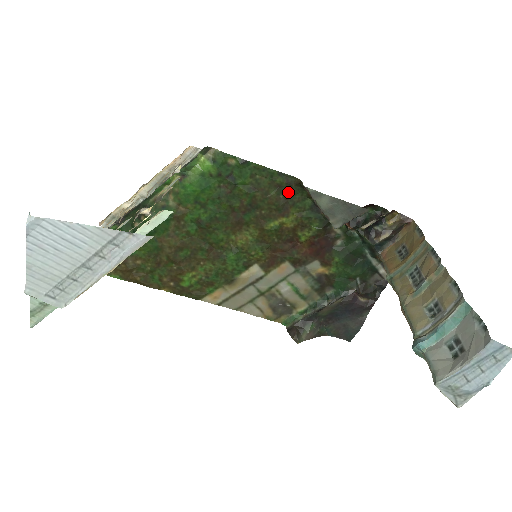
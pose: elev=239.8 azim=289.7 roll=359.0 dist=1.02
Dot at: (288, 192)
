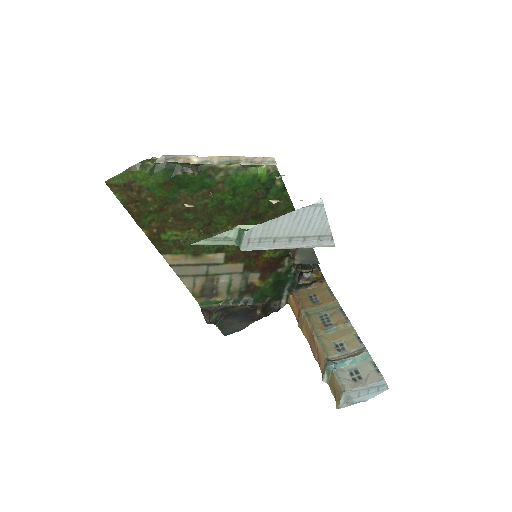
Dot at: occluded
